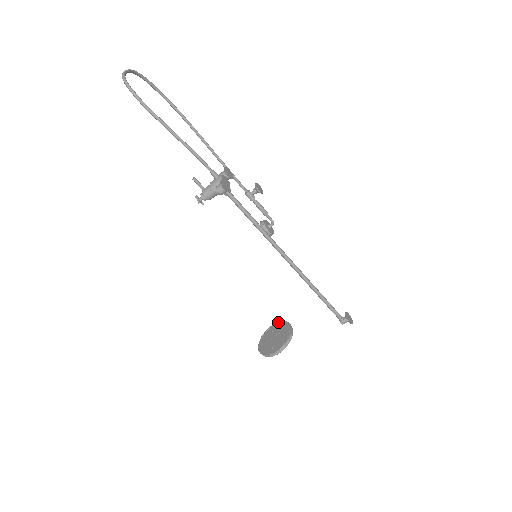
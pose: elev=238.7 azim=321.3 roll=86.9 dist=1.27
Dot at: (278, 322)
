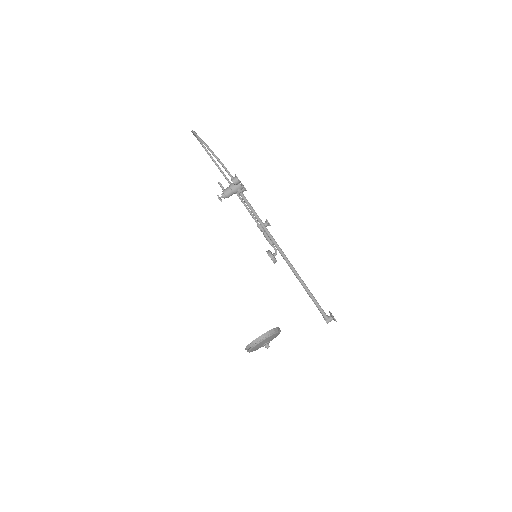
Dot at: occluded
